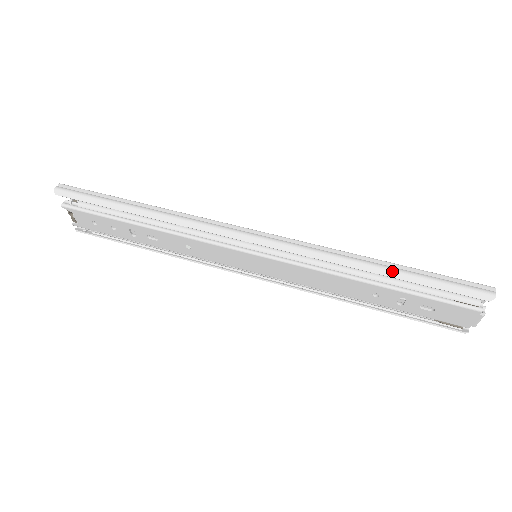
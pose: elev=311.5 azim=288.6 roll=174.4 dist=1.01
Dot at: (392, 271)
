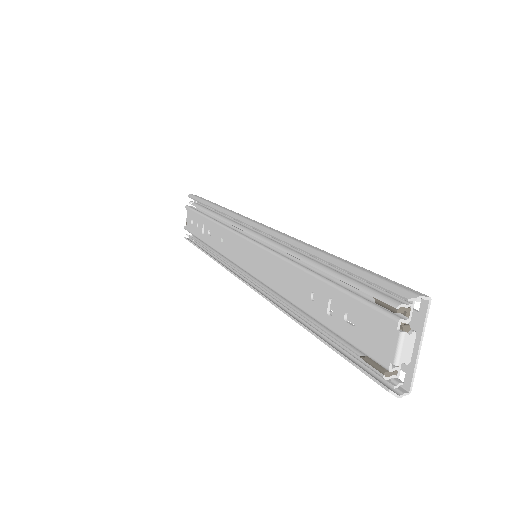
Dot at: (332, 257)
